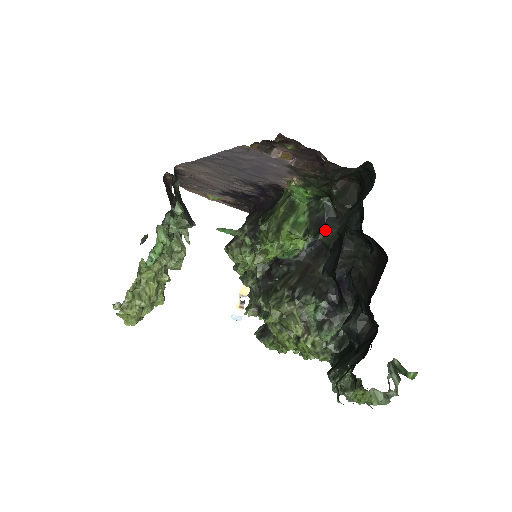
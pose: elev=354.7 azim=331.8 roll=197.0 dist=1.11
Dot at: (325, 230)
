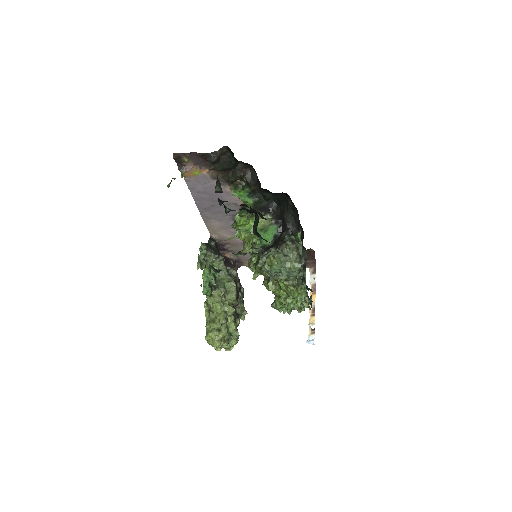
Dot at: (216, 185)
